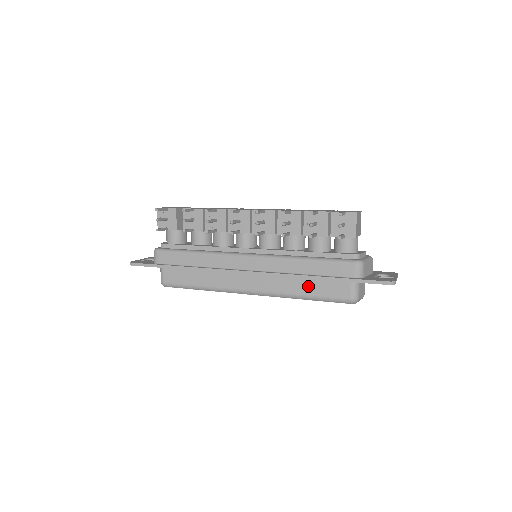
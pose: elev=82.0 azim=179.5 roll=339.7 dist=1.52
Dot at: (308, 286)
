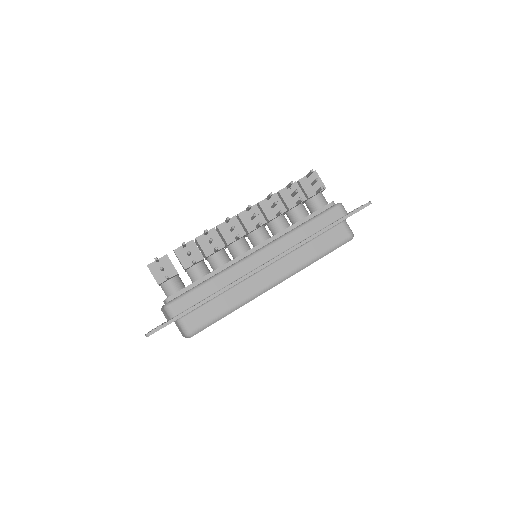
Dot at: (315, 247)
